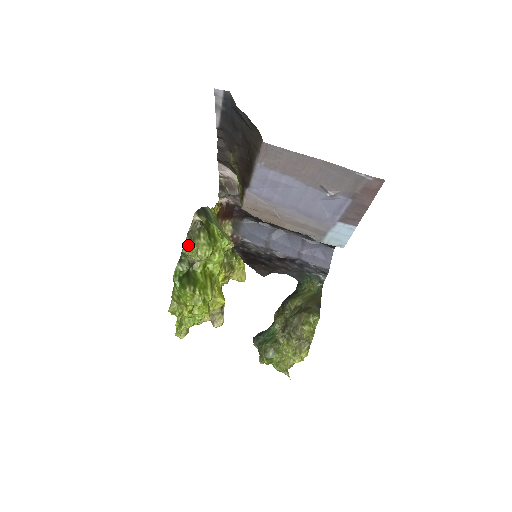
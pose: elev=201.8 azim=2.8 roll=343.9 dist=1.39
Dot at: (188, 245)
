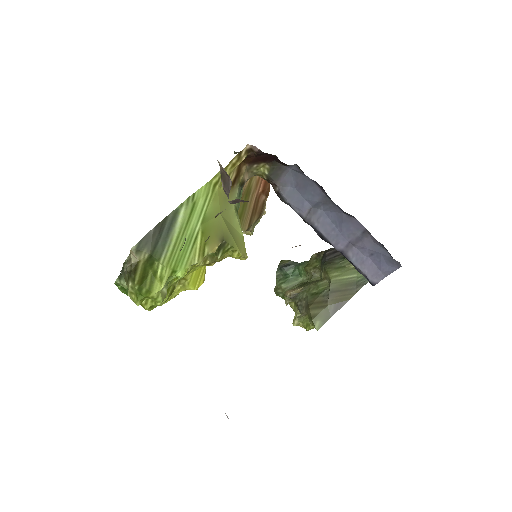
Dot at: (124, 274)
